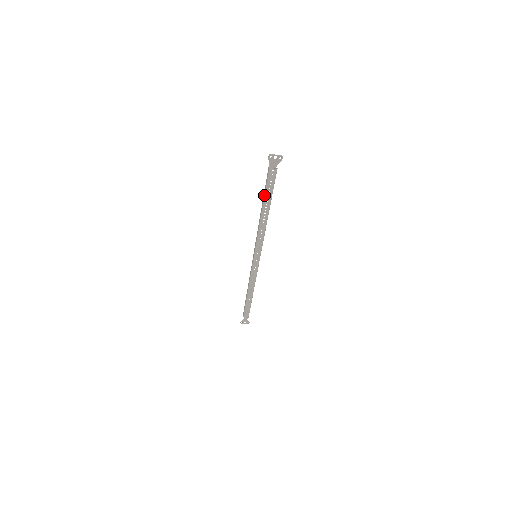
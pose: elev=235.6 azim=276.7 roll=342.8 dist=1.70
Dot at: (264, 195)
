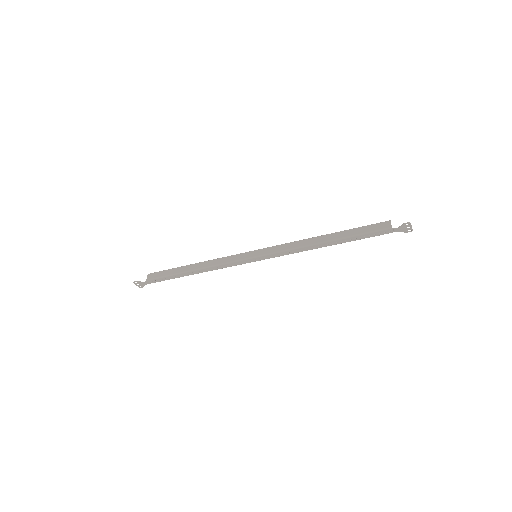
Dot at: (353, 235)
